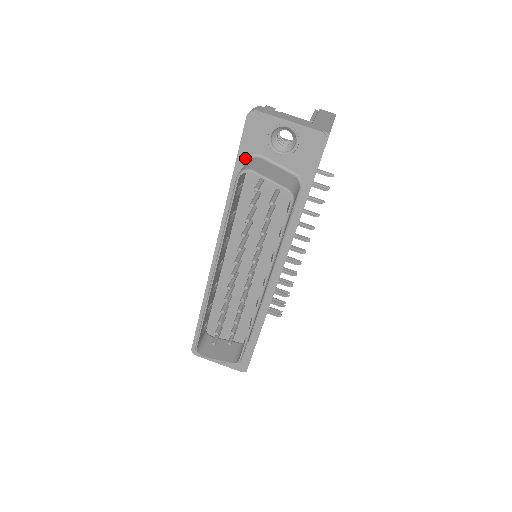
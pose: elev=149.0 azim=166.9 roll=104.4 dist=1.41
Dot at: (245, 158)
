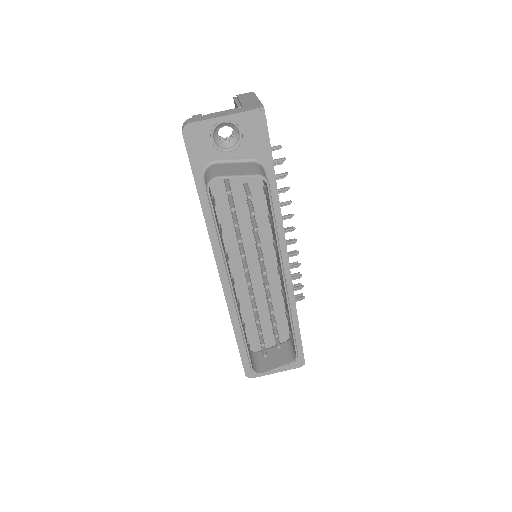
Dot at: (201, 172)
